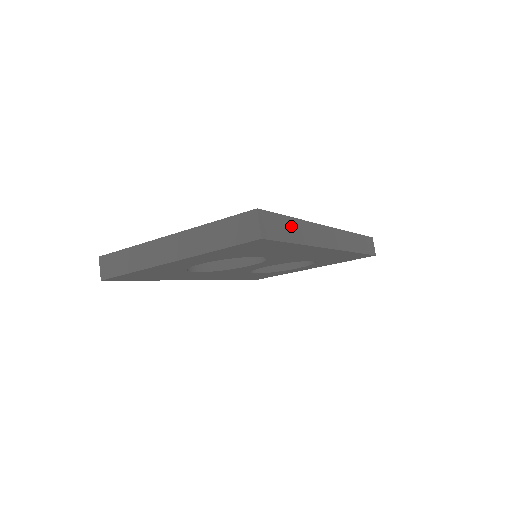
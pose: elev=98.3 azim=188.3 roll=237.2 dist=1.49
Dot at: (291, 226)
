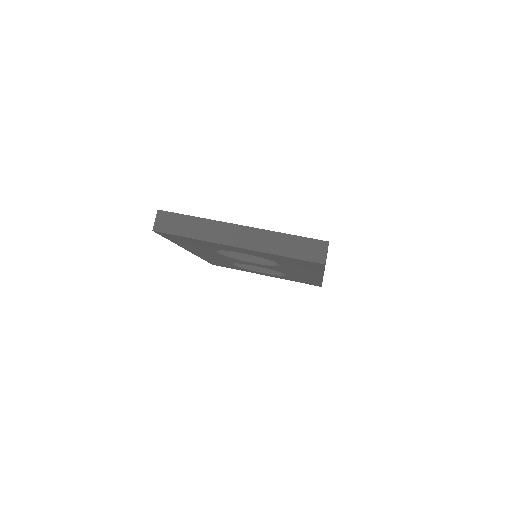
Dot at: occluded
